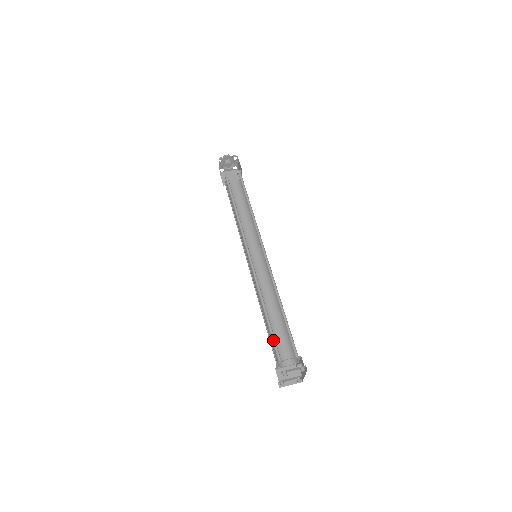
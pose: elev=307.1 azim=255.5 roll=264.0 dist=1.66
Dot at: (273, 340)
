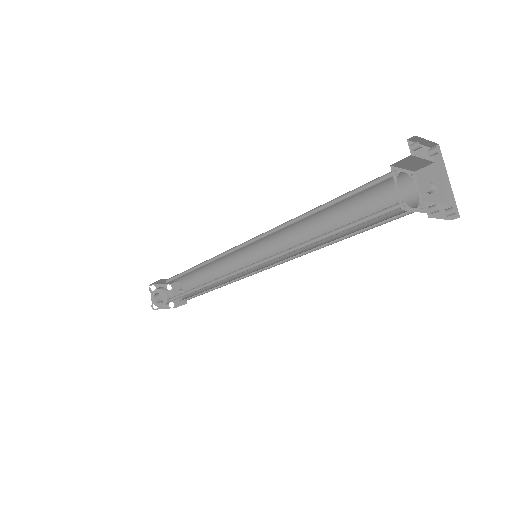
Dot at: (359, 192)
